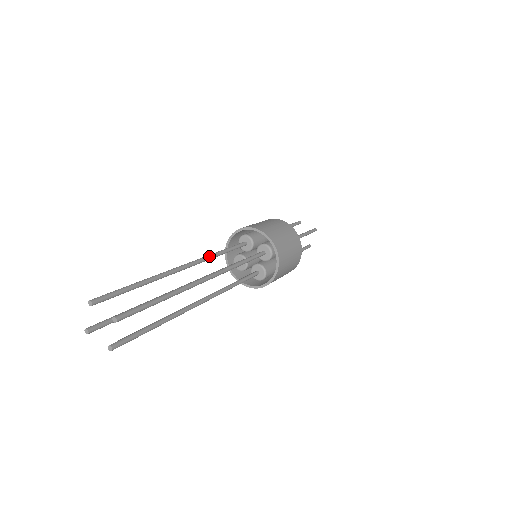
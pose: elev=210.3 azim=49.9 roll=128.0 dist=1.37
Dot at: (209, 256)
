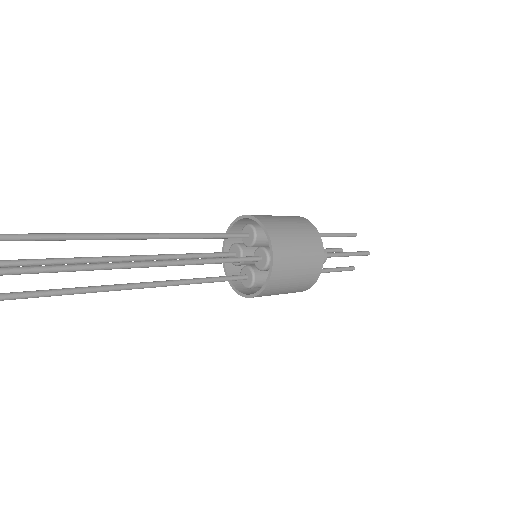
Dot at: (175, 235)
